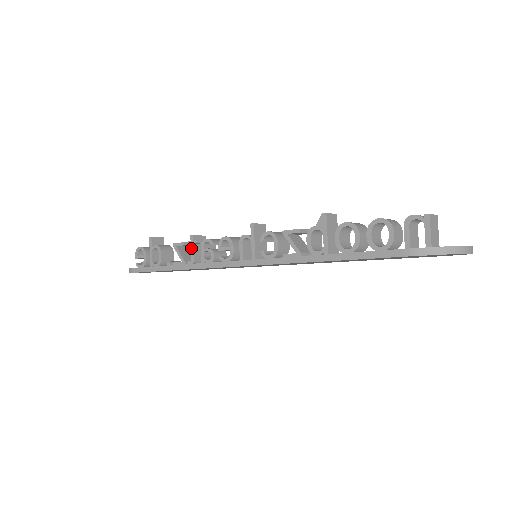
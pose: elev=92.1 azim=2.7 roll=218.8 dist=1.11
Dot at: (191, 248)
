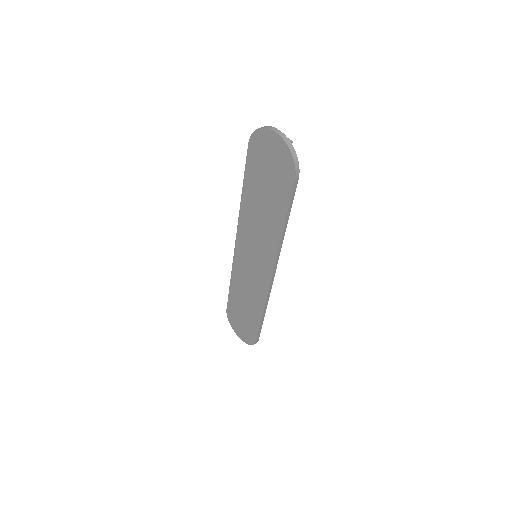
Dot at: occluded
